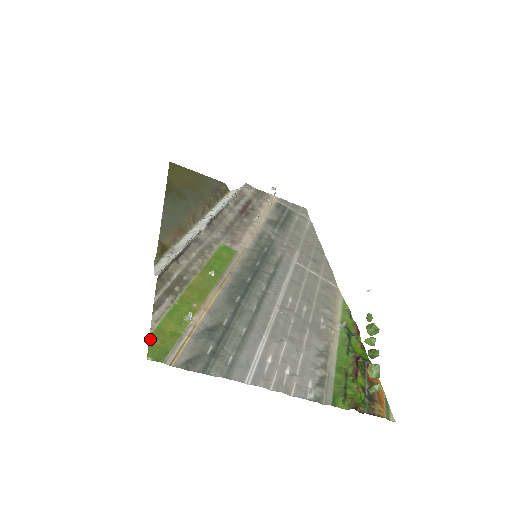
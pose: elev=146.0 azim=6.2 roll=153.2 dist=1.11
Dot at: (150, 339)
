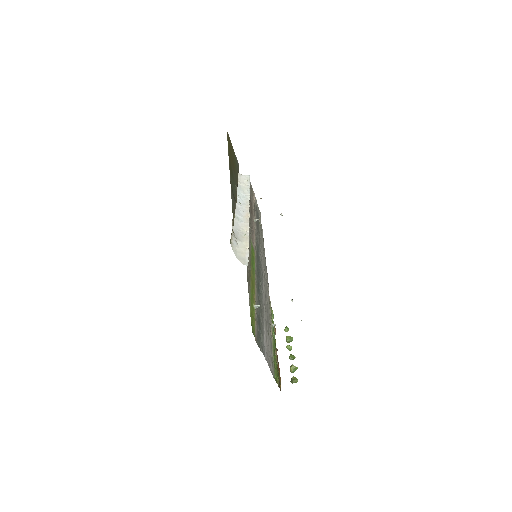
Dot at: (251, 319)
